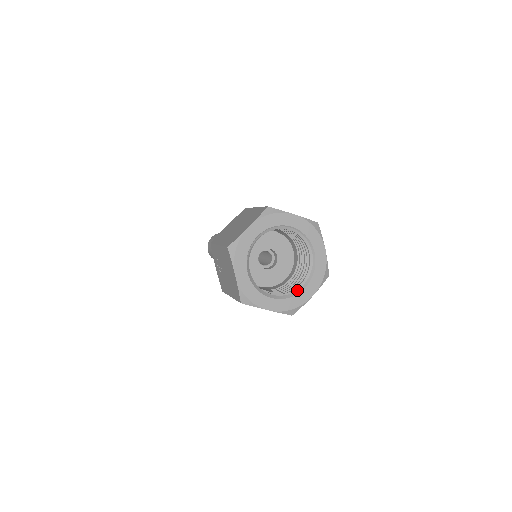
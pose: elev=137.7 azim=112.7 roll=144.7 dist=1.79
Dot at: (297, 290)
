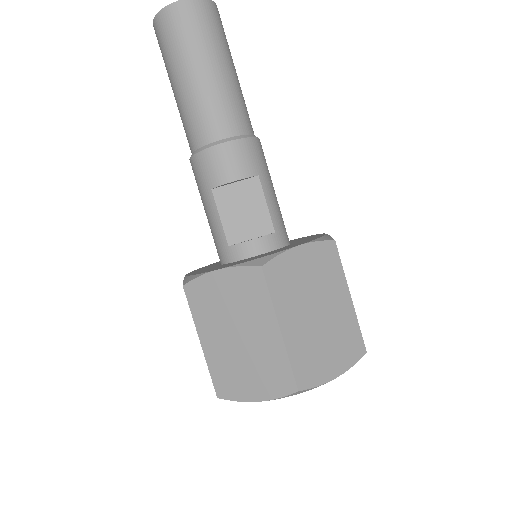
Dot at: occluded
